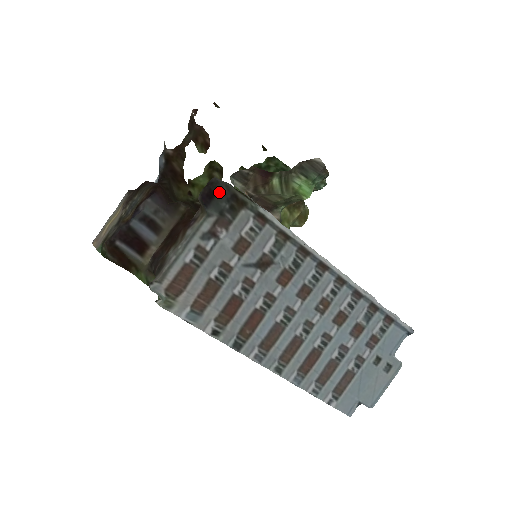
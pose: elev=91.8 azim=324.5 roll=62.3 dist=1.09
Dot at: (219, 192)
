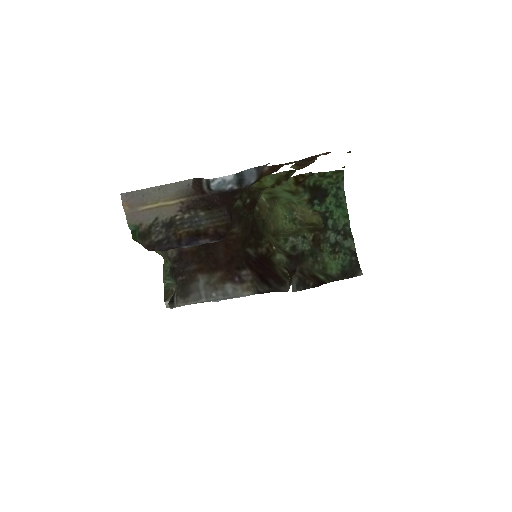
Dot at: (278, 291)
